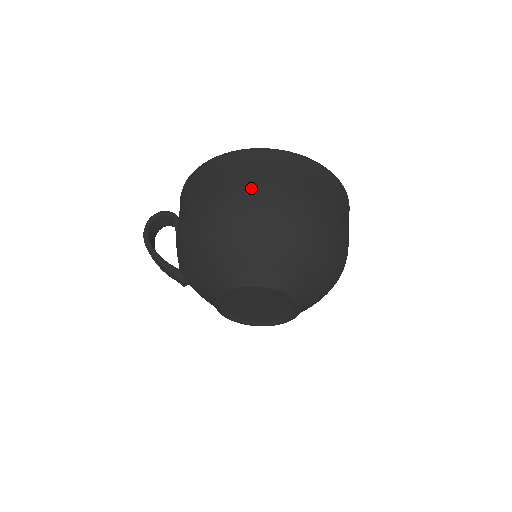
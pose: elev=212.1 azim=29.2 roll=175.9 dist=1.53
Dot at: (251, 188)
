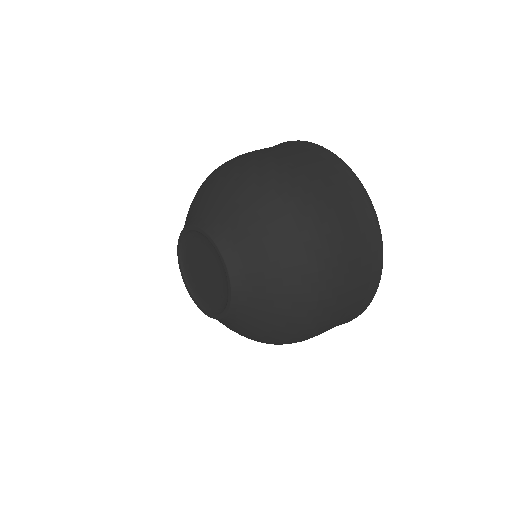
Dot at: occluded
